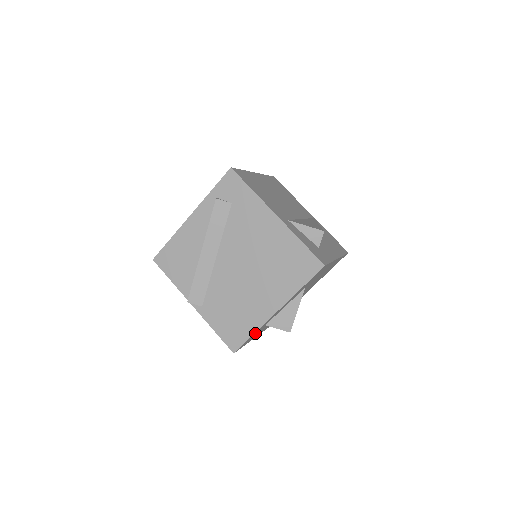
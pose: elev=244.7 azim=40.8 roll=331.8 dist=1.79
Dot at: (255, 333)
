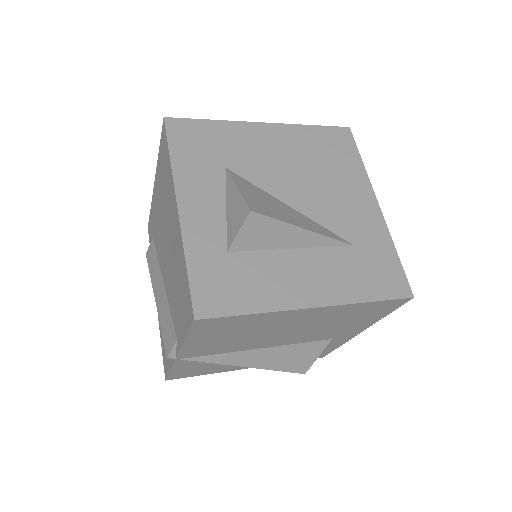
Dot at: (205, 268)
